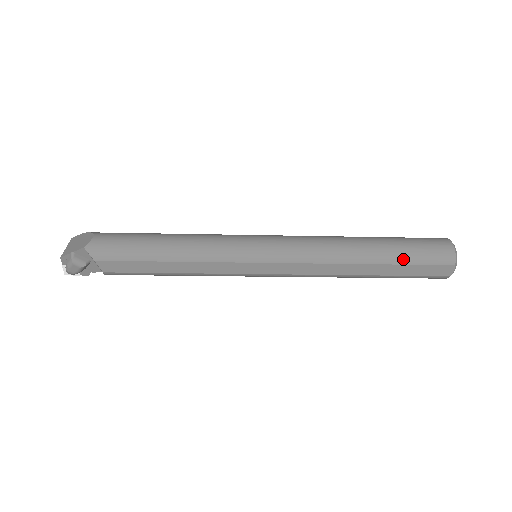
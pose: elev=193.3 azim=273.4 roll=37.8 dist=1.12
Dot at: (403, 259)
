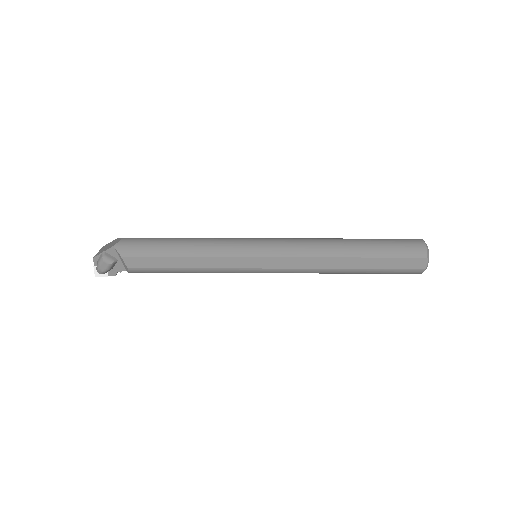
Dot at: (381, 253)
